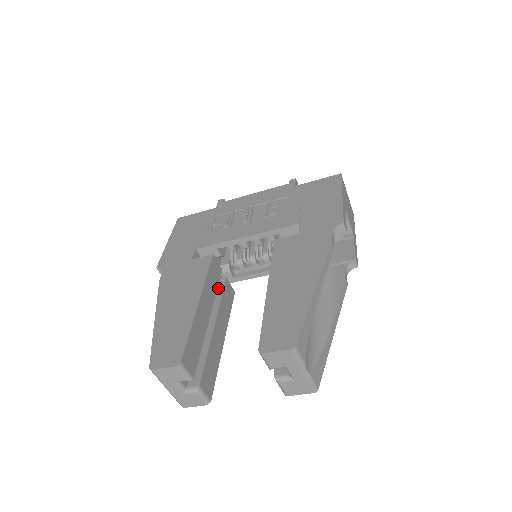
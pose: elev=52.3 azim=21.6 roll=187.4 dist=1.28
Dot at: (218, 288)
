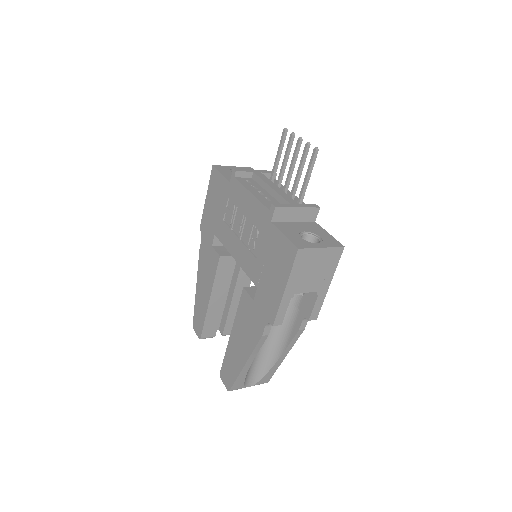
Dot at: occluded
